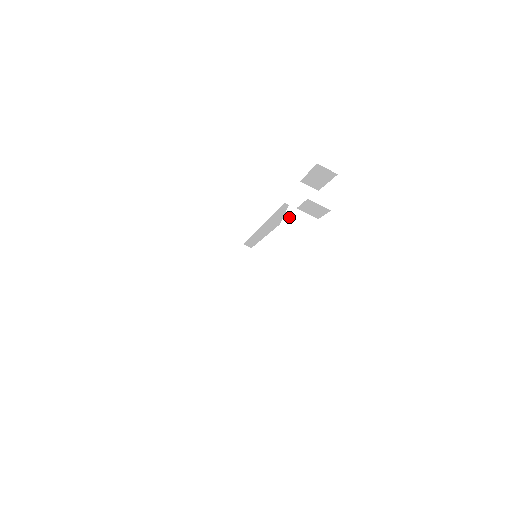
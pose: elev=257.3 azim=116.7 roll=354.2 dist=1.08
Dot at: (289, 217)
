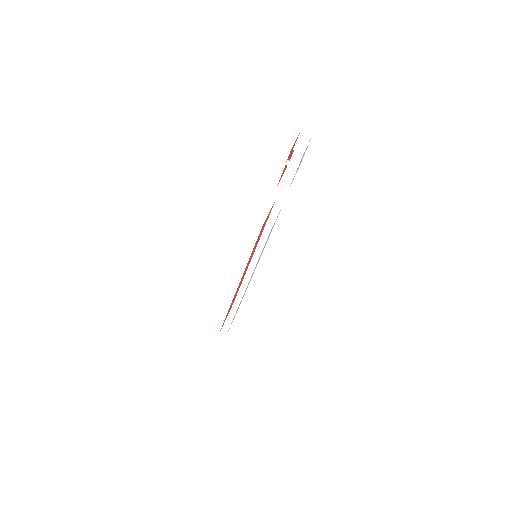
Dot at: (286, 176)
